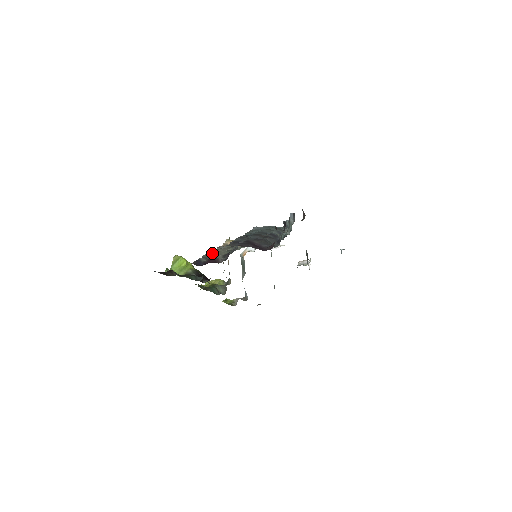
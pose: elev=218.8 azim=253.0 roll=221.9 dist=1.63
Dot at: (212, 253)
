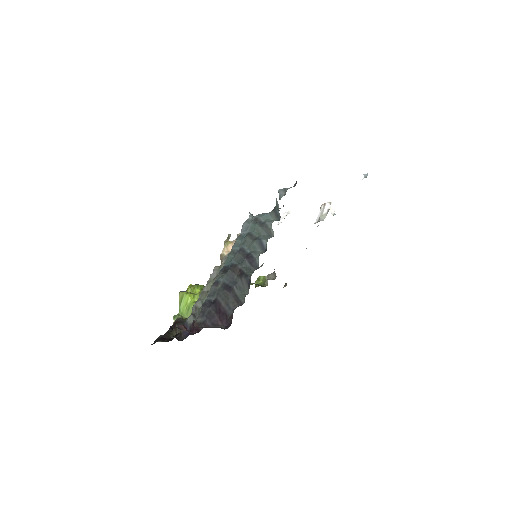
Dot at: (201, 298)
